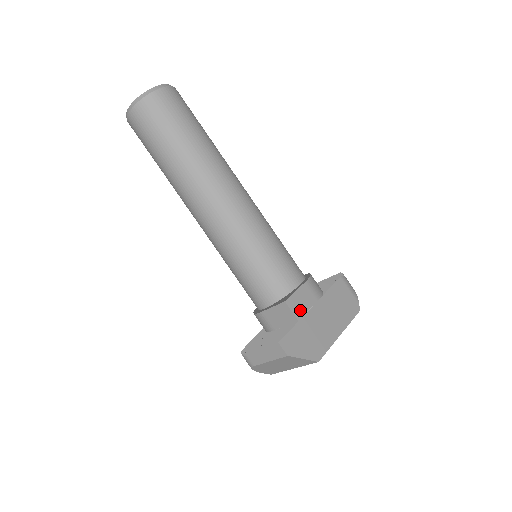
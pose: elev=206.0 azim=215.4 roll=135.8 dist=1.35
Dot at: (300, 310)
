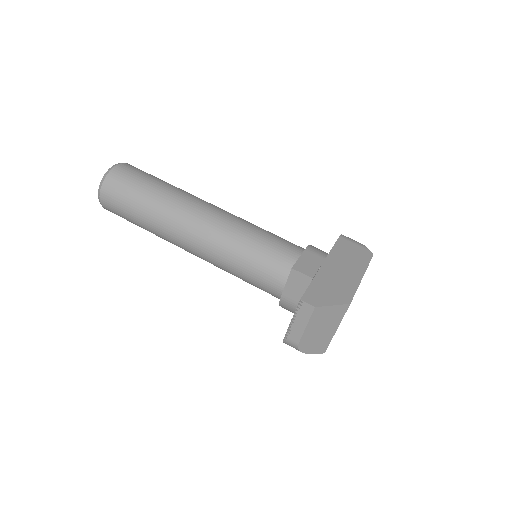
Dot at: (310, 270)
